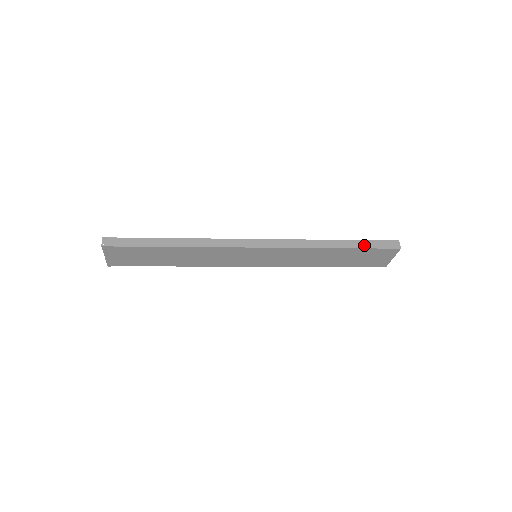
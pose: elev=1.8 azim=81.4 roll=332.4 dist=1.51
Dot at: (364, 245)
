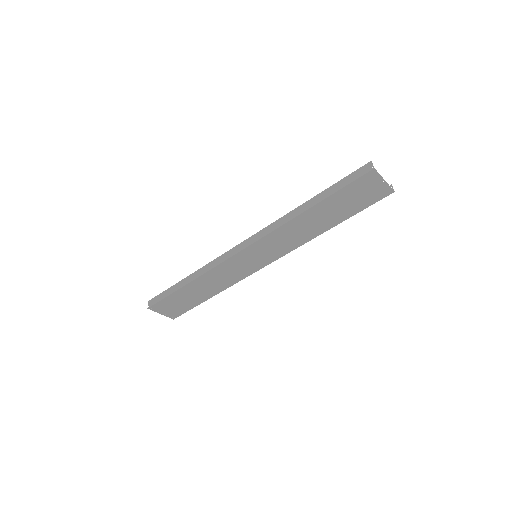
Dot at: (334, 189)
